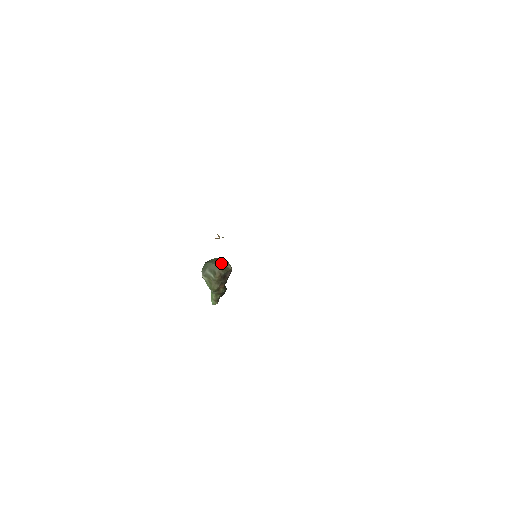
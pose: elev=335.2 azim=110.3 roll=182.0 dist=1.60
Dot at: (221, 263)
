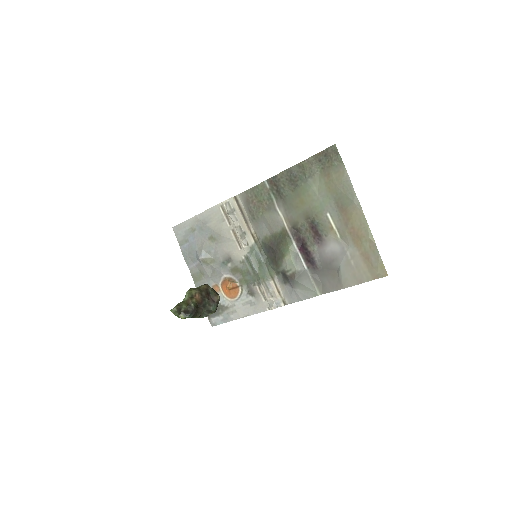
Dot at: occluded
